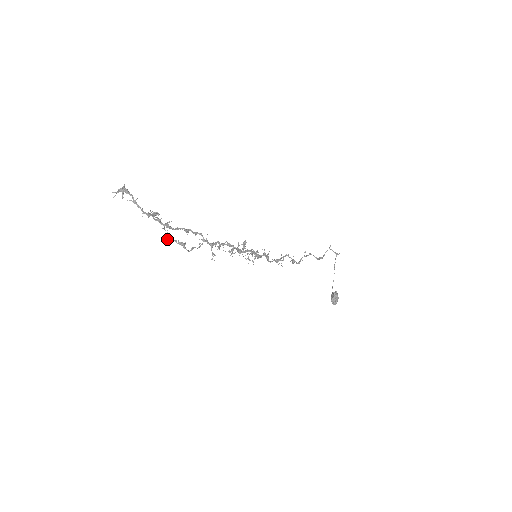
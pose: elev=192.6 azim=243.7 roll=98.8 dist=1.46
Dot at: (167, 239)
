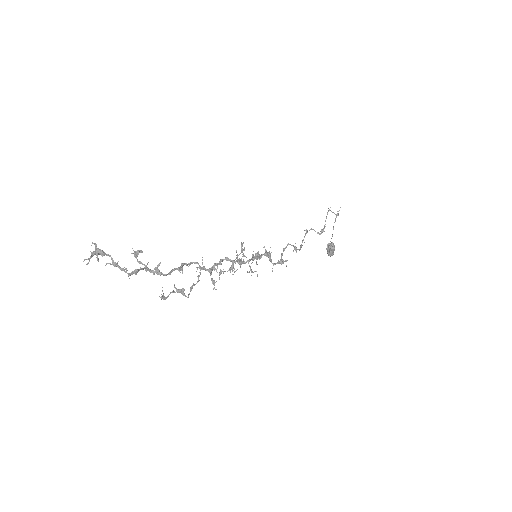
Dot at: (163, 296)
